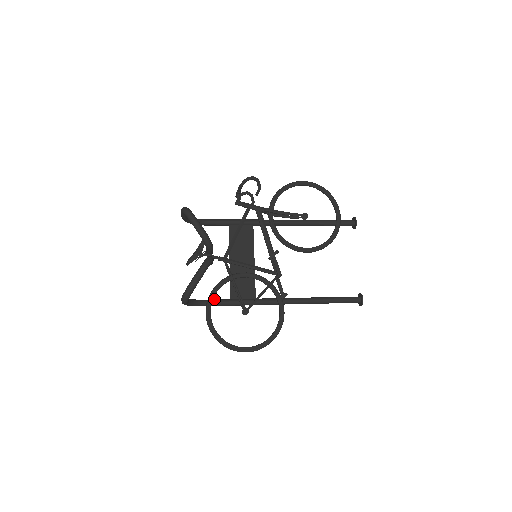
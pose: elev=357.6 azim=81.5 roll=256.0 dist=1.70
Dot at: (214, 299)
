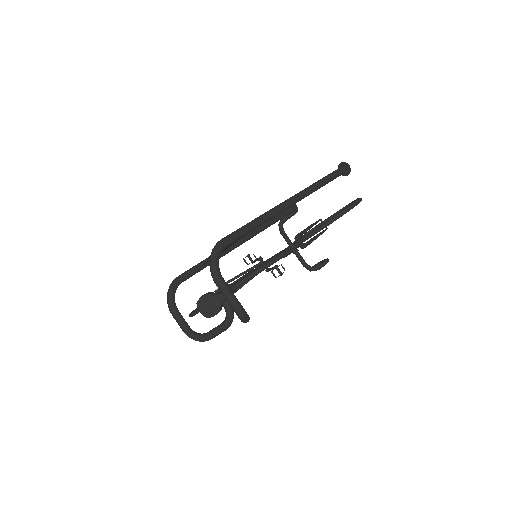
Dot at: (188, 274)
